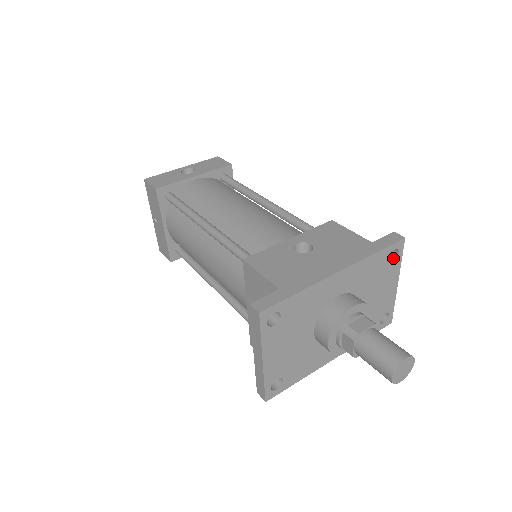
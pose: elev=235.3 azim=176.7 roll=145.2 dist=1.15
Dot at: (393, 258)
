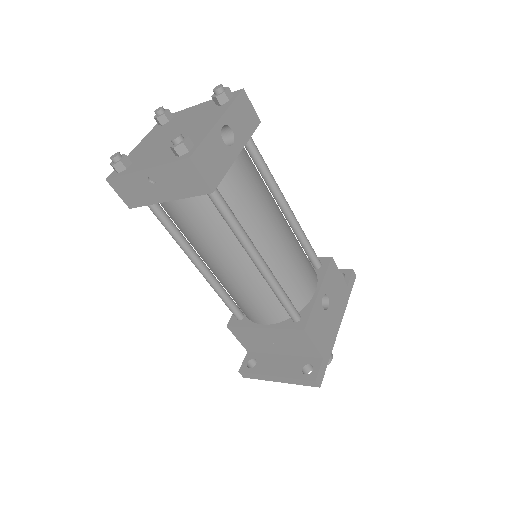
Dot at: occluded
